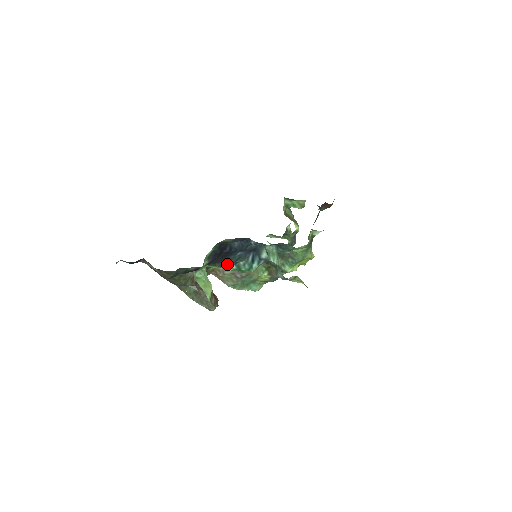
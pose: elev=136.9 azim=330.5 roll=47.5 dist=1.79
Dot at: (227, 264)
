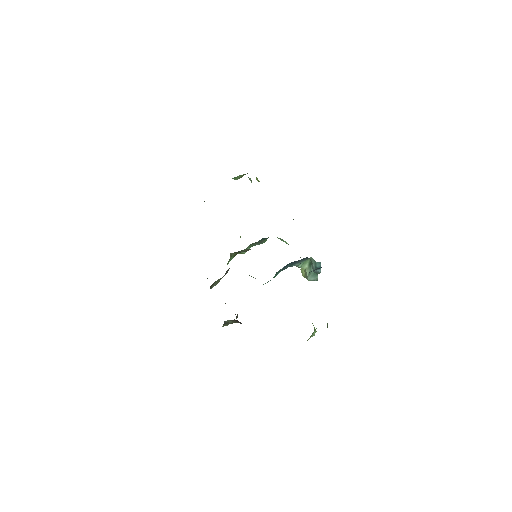
Dot at: occluded
